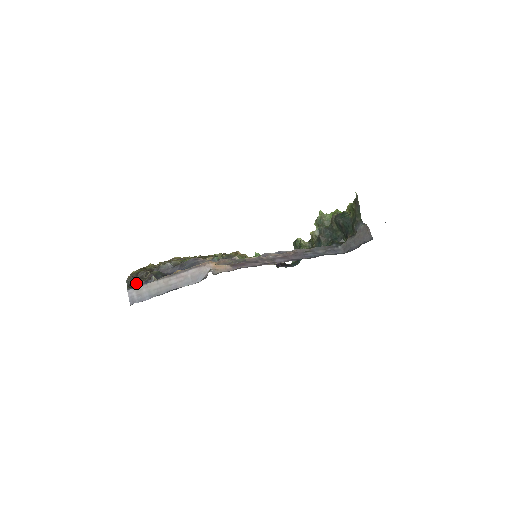
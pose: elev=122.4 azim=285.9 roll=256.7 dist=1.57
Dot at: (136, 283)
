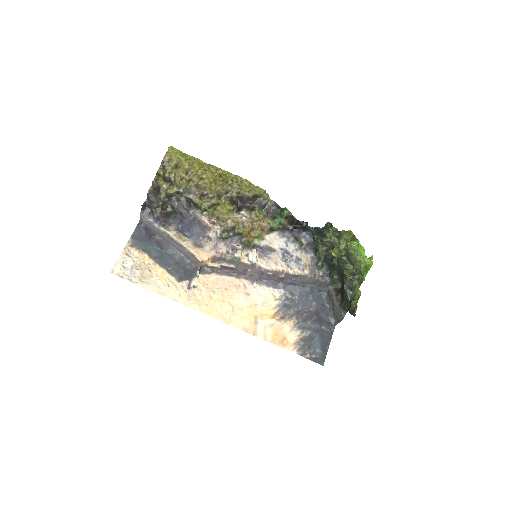
Dot at: (150, 208)
